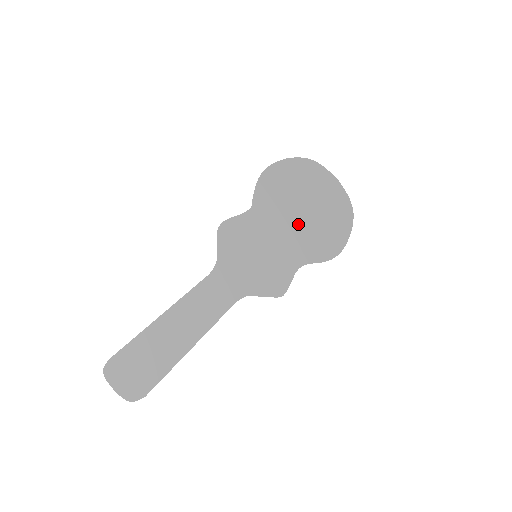
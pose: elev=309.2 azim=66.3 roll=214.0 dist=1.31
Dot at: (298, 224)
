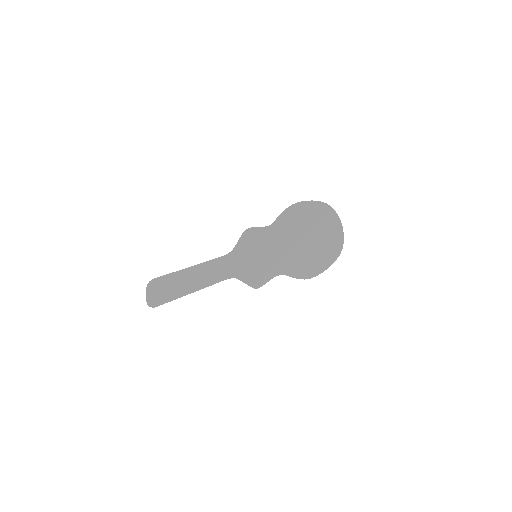
Dot at: (295, 246)
